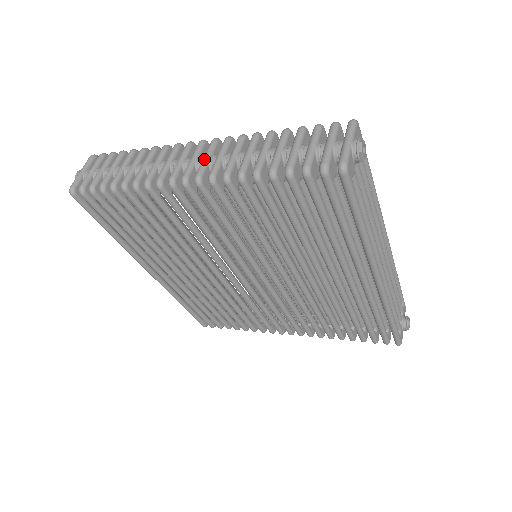
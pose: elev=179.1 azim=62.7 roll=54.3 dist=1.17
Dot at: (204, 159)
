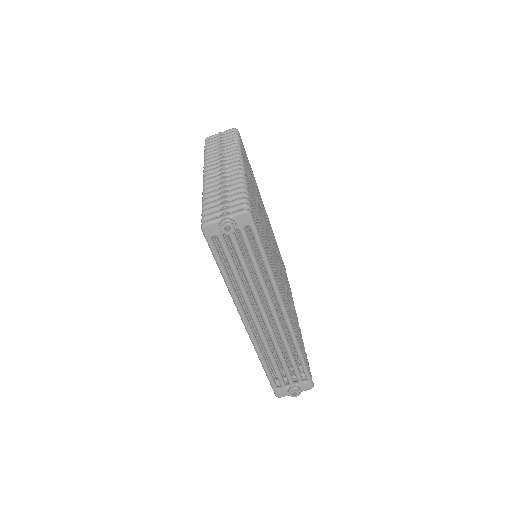
Dot at: (220, 170)
